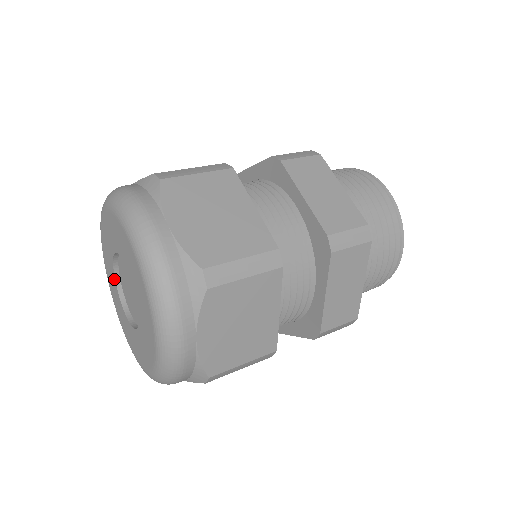
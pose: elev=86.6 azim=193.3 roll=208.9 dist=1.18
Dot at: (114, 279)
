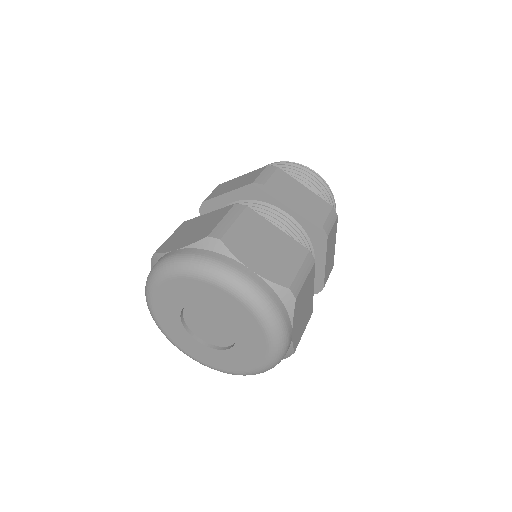
Dot at: (202, 346)
